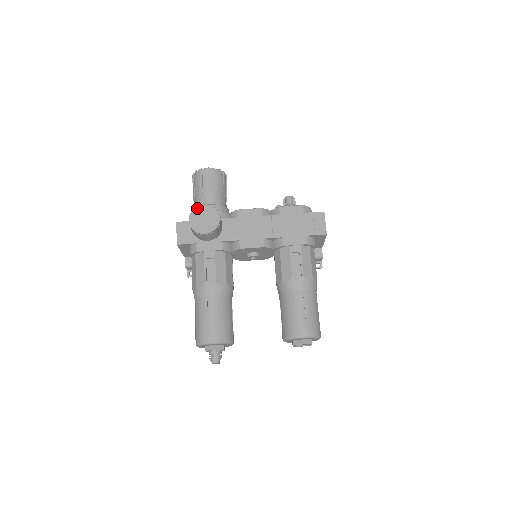
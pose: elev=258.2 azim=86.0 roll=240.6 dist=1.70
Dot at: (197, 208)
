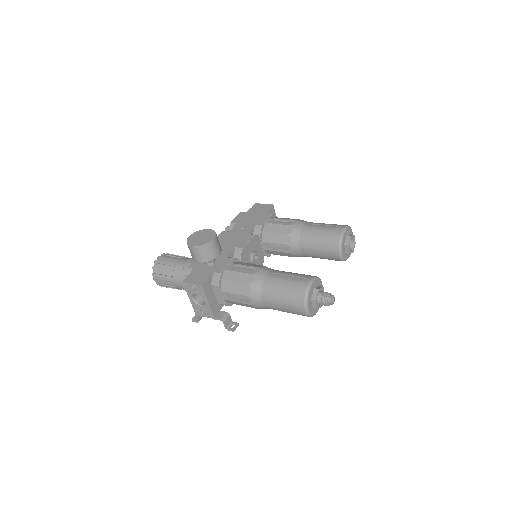
Dot at: (188, 240)
